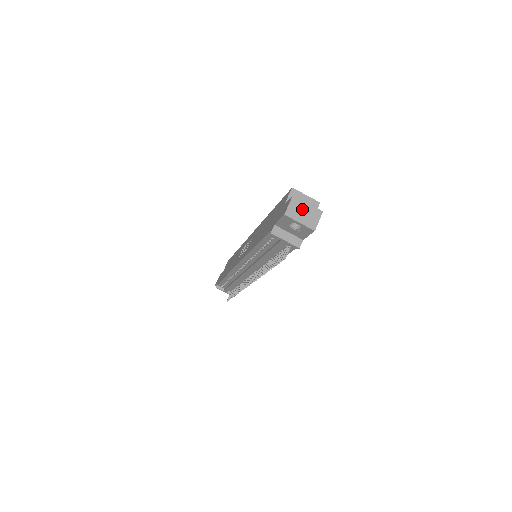
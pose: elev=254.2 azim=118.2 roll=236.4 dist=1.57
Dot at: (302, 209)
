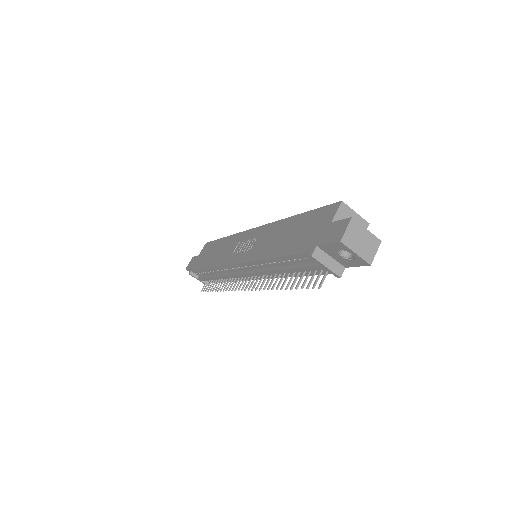
Dot at: (360, 236)
